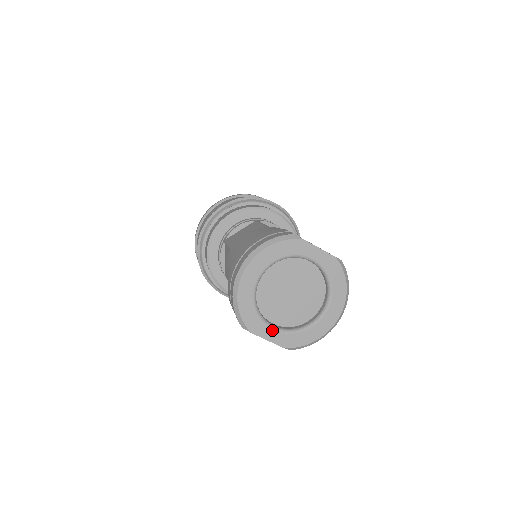
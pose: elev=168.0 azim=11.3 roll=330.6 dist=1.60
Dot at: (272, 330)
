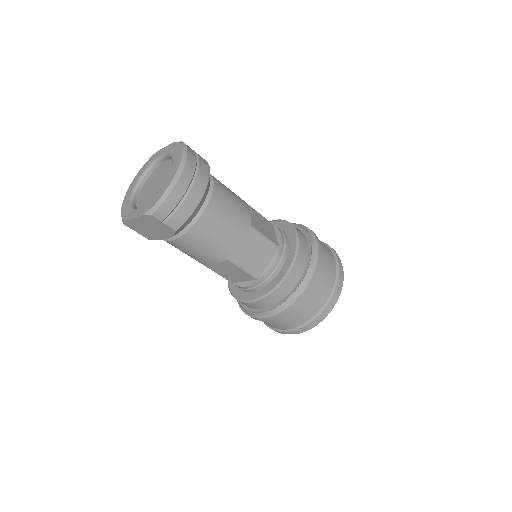
Dot at: (138, 210)
